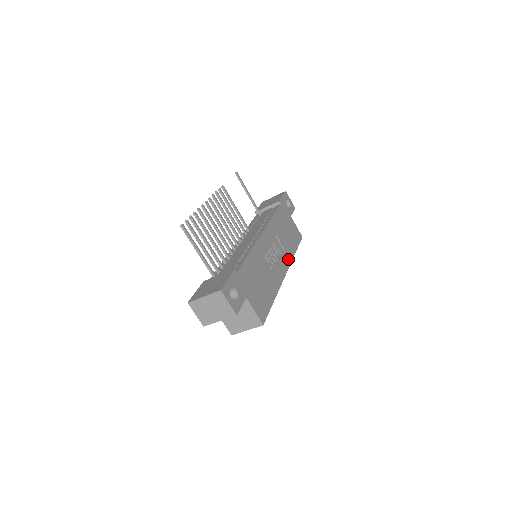
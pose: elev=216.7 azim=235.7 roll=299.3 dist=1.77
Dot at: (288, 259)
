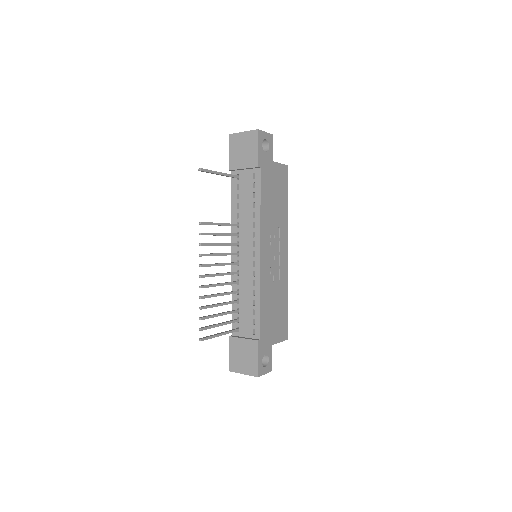
Dot at: (285, 231)
